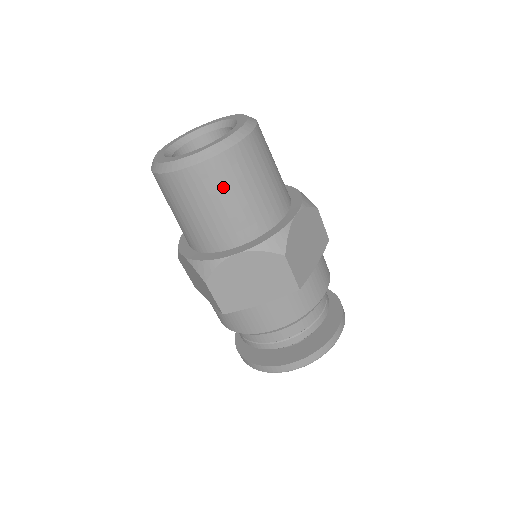
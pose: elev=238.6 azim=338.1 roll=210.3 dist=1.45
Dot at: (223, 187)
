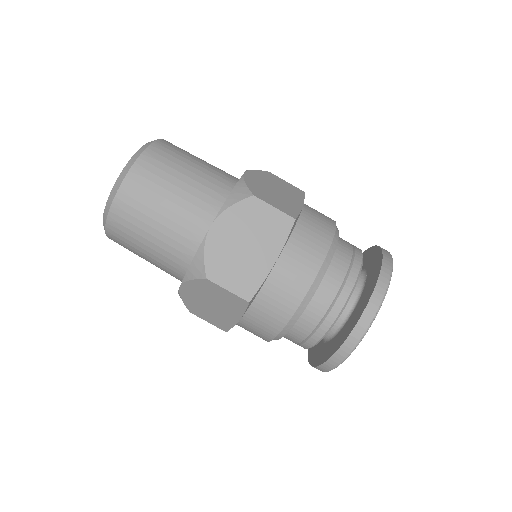
Dot at: (133, 237)
